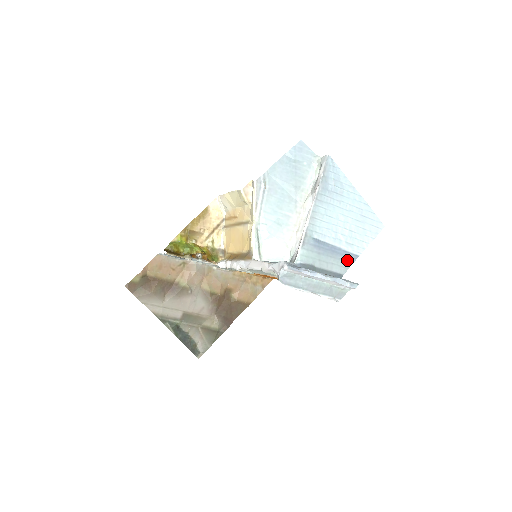
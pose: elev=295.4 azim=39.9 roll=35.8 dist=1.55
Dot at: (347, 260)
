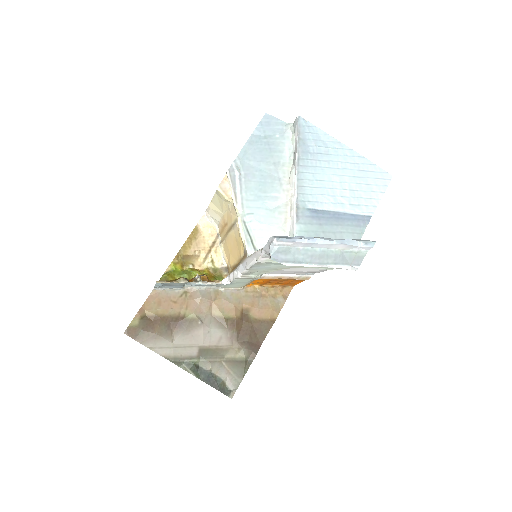
Dot at: (358, 224)
